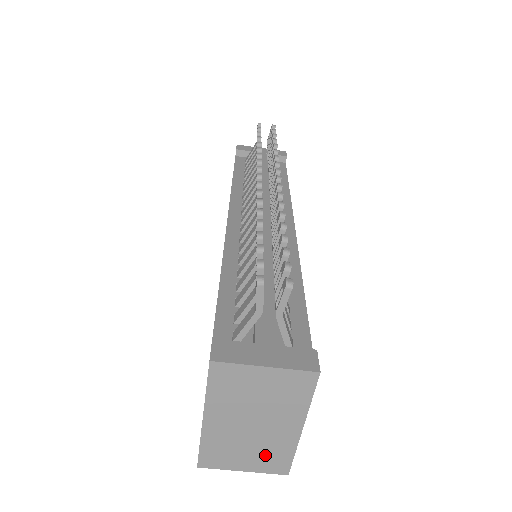
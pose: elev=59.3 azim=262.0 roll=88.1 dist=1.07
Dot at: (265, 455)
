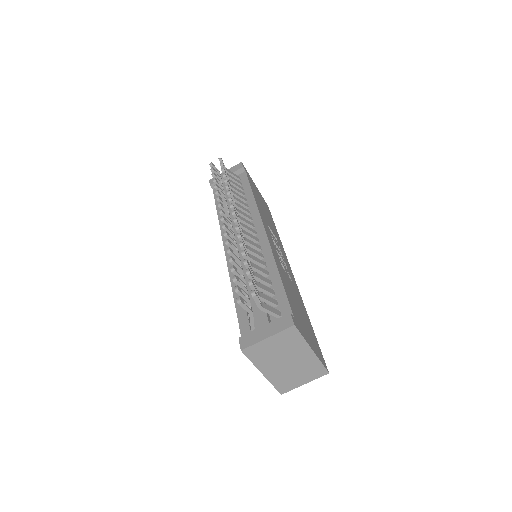
Dot at: (308, 371)
